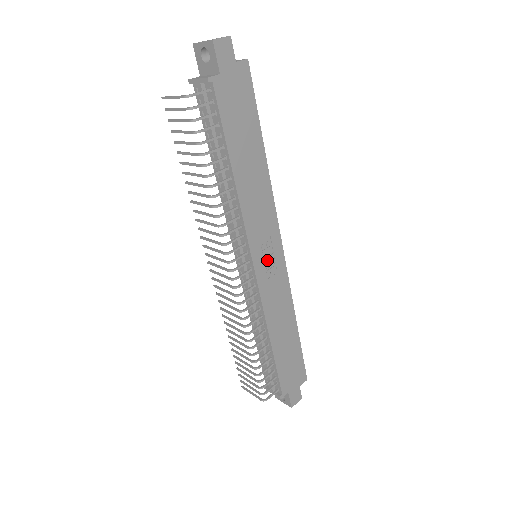
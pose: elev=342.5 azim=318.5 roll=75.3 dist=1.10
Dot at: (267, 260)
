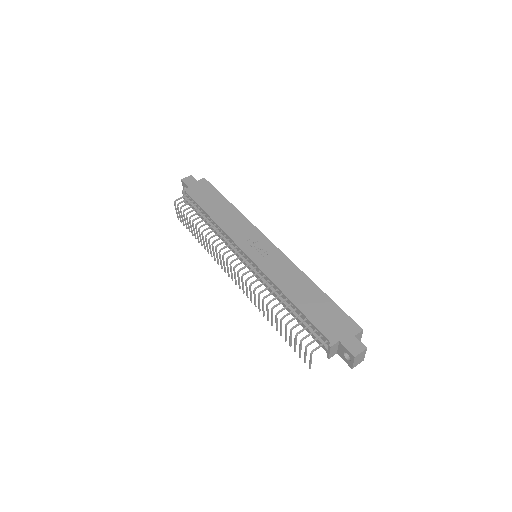
Dot at: (258, 250)
